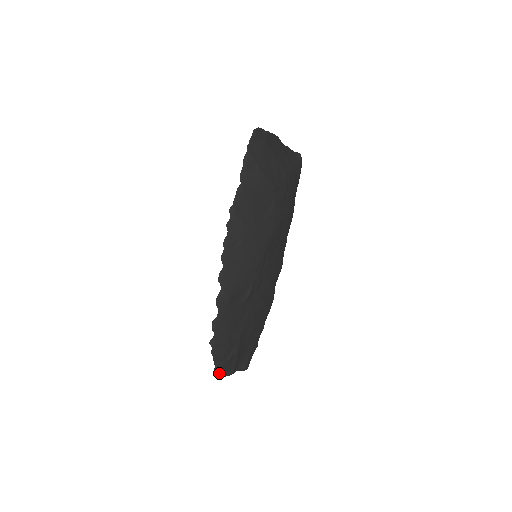
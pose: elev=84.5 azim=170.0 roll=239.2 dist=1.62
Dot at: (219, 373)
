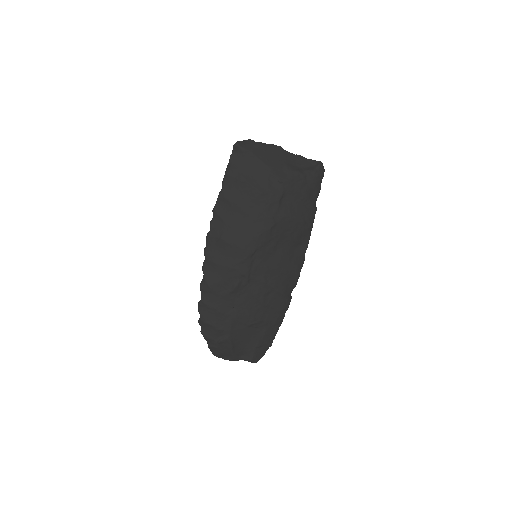
Dot at: (214, 353)
